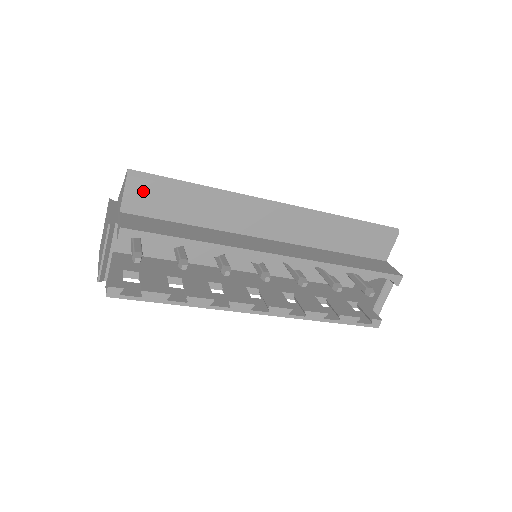
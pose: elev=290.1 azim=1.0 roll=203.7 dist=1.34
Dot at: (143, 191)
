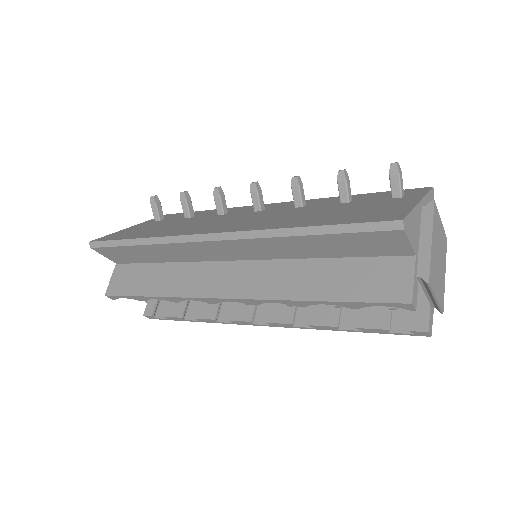
Dot at: (110, 253)
